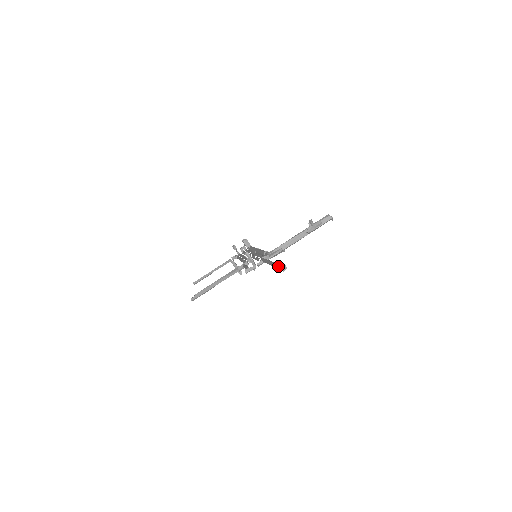
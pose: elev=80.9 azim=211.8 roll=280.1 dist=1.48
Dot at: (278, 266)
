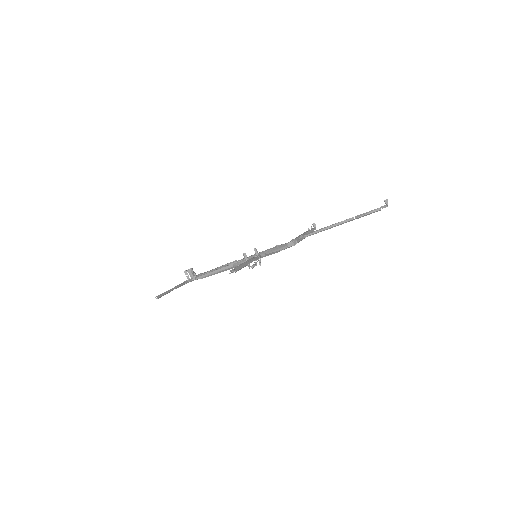
Dot at: (371, 211)
